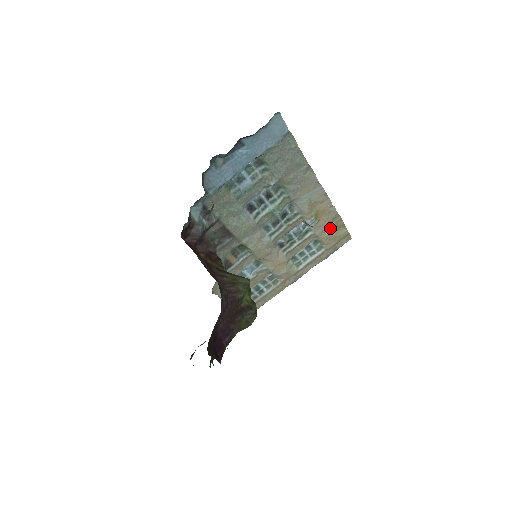
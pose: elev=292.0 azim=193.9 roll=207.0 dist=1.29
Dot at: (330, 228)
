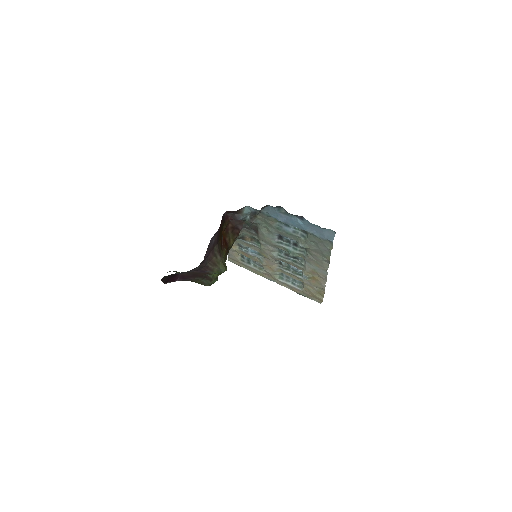
Dot at: (314, 288)
